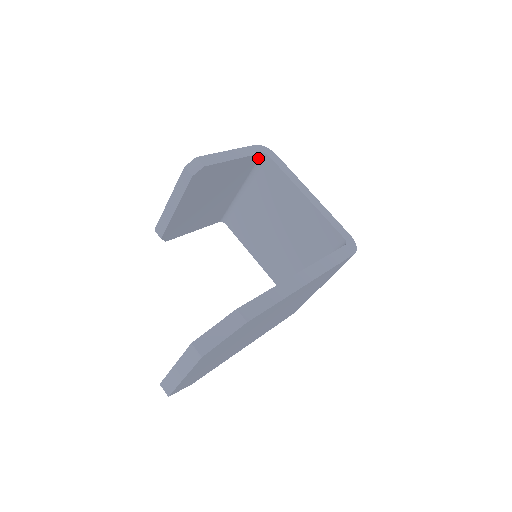
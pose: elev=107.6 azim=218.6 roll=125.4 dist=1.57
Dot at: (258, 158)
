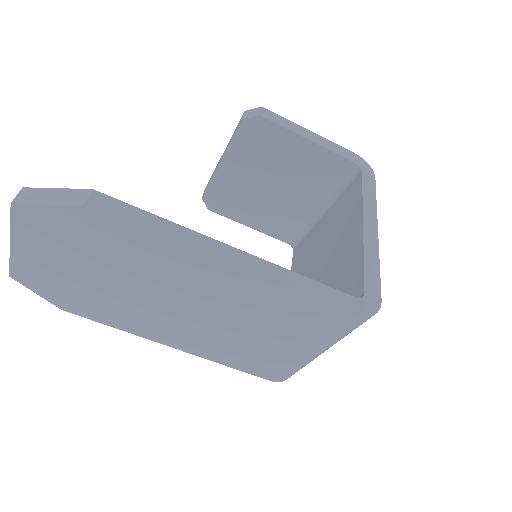
Dot at: (349, 169)
